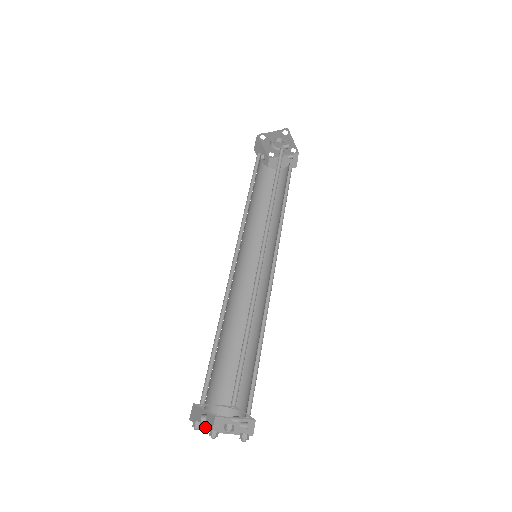
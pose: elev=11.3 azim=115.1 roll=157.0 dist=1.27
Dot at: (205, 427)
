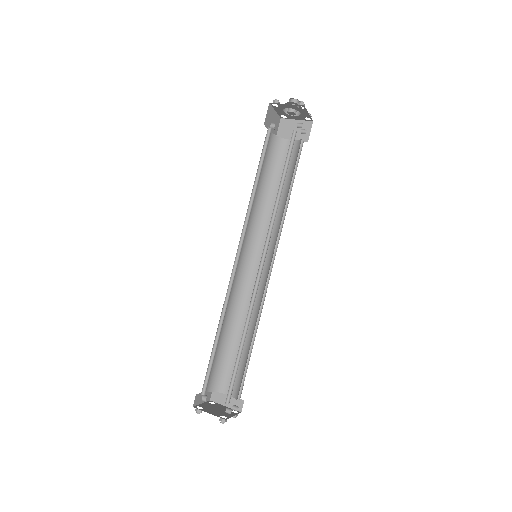
Dot at: occluded
